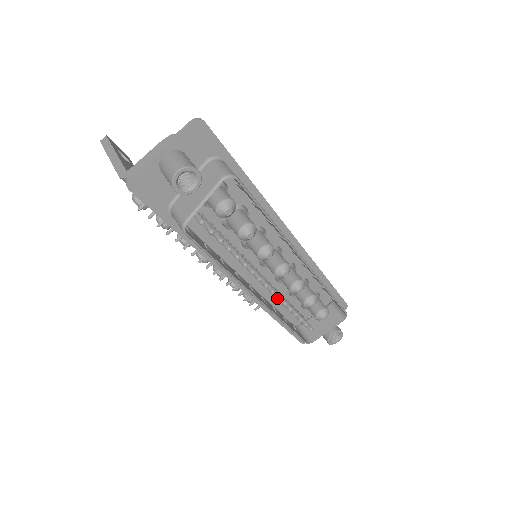
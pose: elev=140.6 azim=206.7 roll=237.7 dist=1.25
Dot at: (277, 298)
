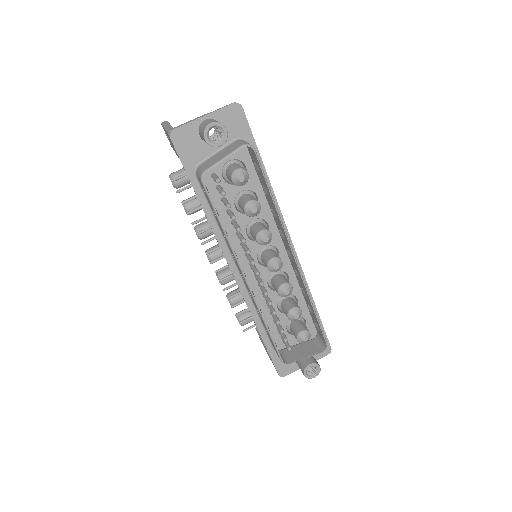
Dot at: (264, 293)
